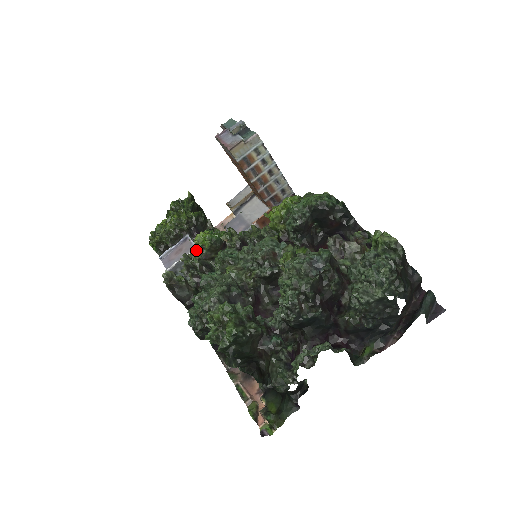
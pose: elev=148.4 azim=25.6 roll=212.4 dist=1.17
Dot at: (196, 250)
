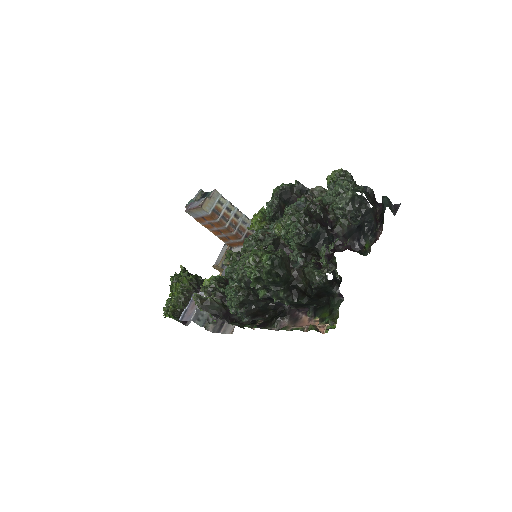
Dot at: occluded
